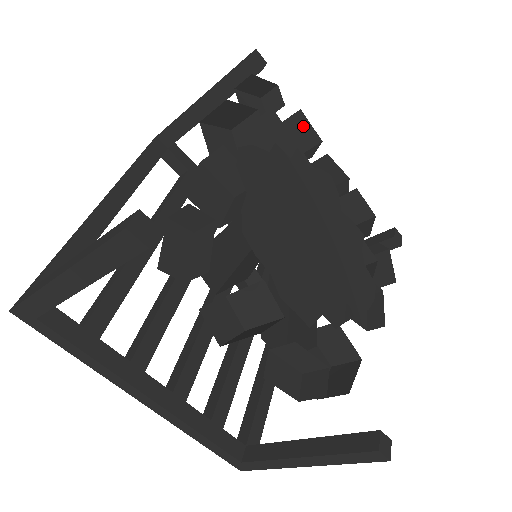
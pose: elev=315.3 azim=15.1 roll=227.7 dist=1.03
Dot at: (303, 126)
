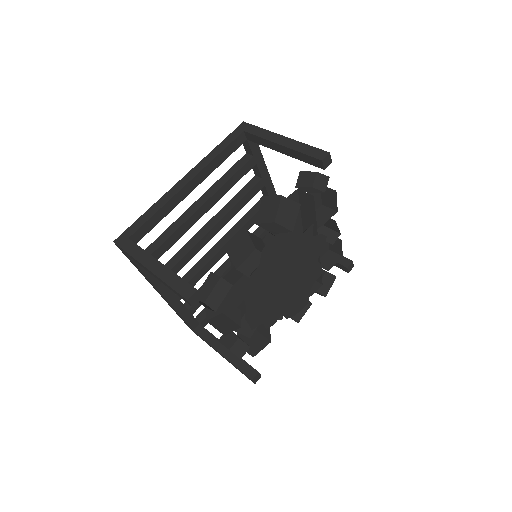
Dot at: (333, 197)
